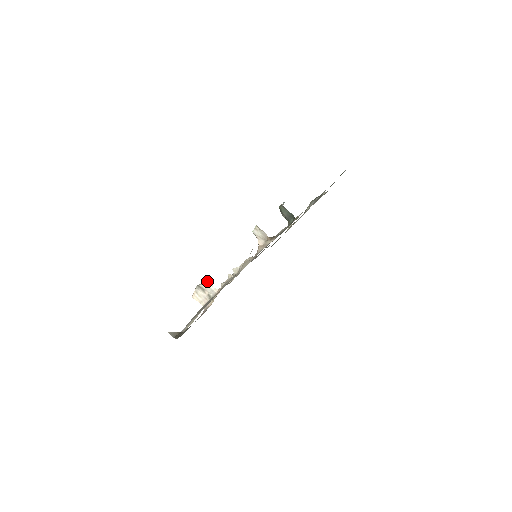
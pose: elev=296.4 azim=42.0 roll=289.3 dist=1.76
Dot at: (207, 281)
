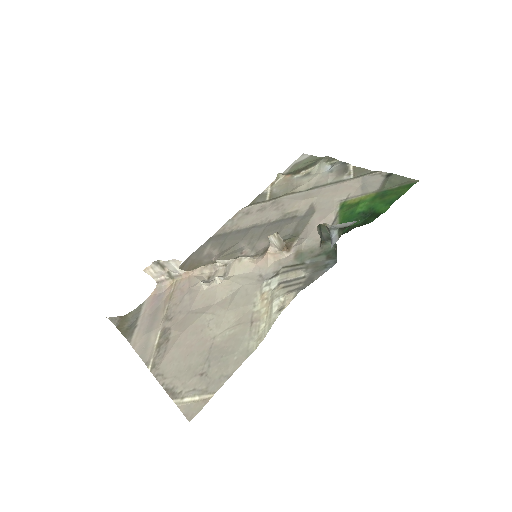
Dot at: (173, 261)
